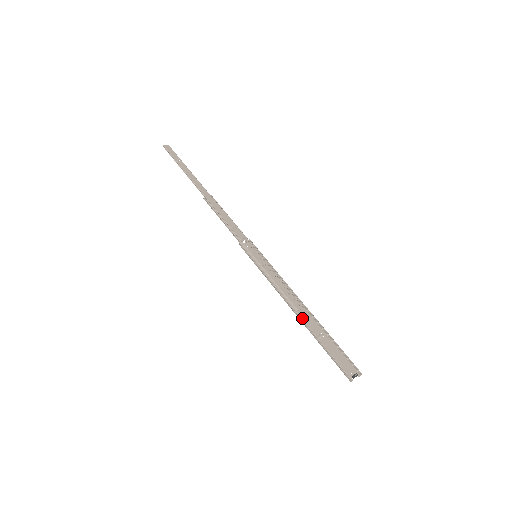
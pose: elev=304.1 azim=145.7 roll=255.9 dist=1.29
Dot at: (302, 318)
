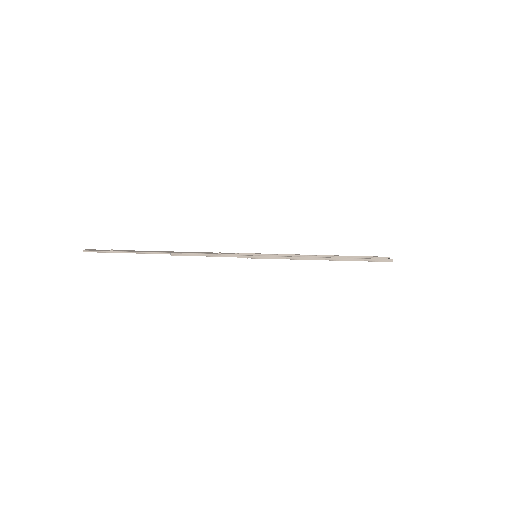
Dot at: (330, 257)
